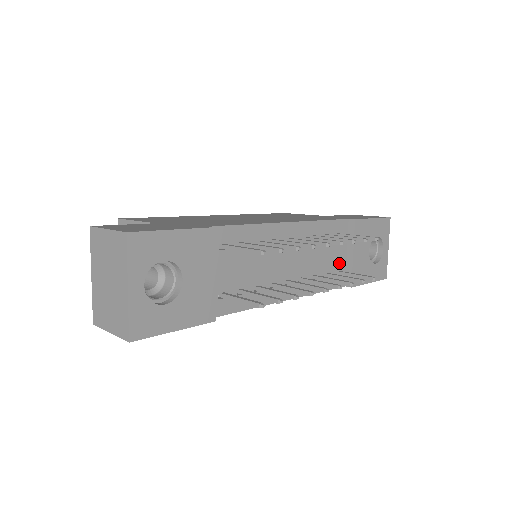
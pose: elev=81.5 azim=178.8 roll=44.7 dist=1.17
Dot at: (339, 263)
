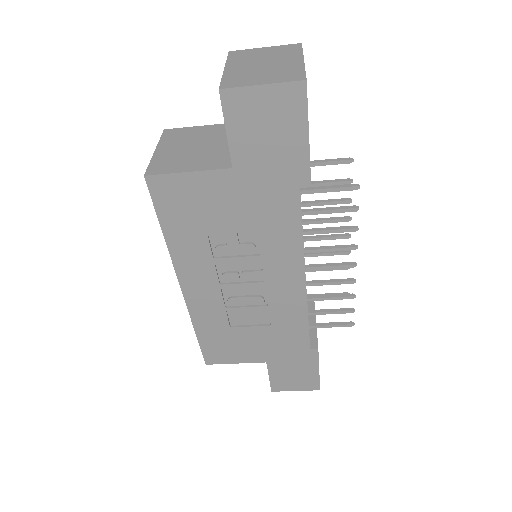
Dot at: occluded
